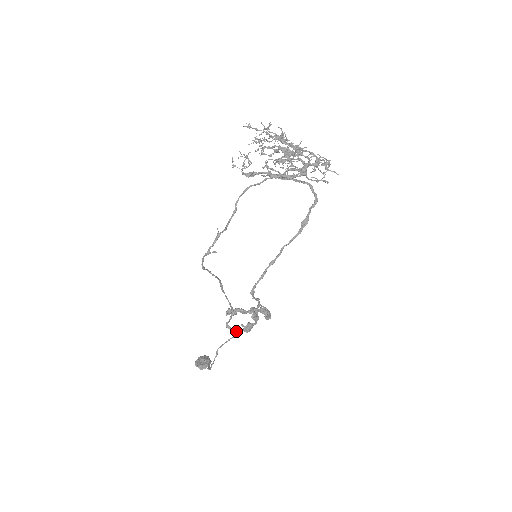
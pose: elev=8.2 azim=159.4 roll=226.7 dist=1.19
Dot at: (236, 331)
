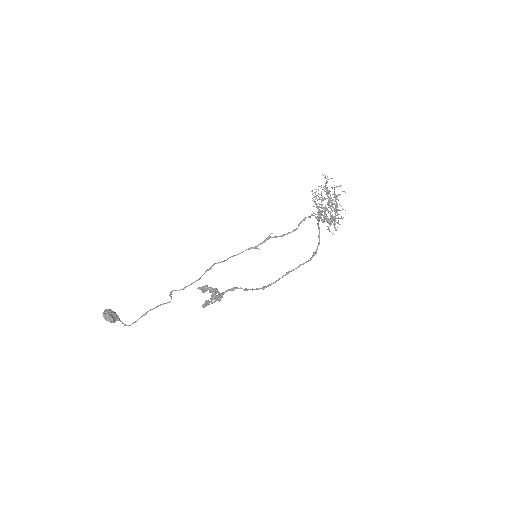
Dot at: occluded
